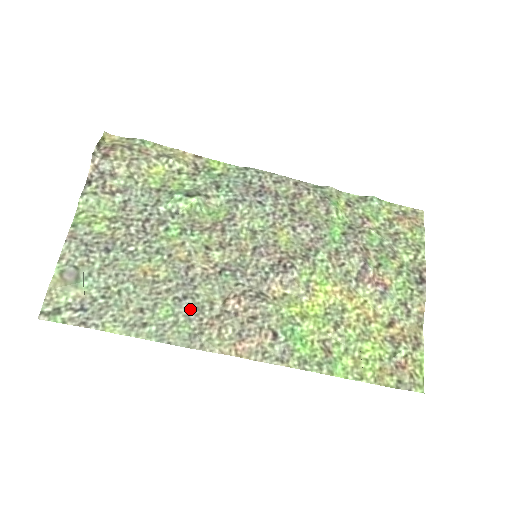
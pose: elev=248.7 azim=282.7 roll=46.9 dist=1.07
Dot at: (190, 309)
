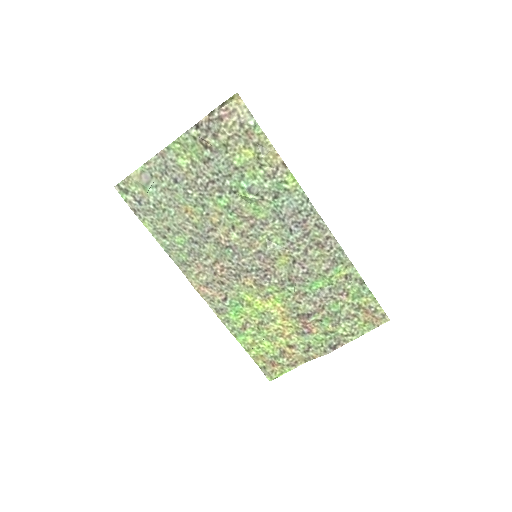
Dot at: (194, 250)
